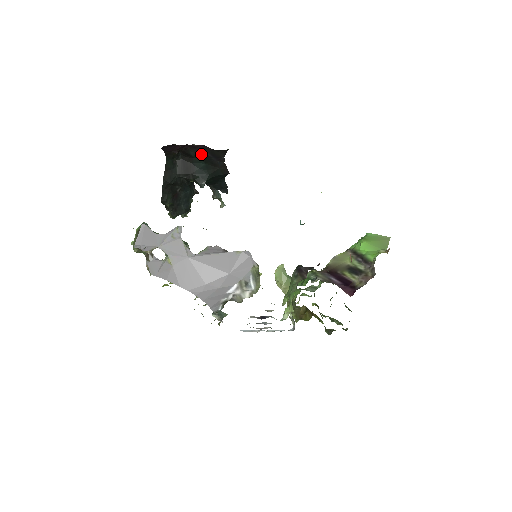
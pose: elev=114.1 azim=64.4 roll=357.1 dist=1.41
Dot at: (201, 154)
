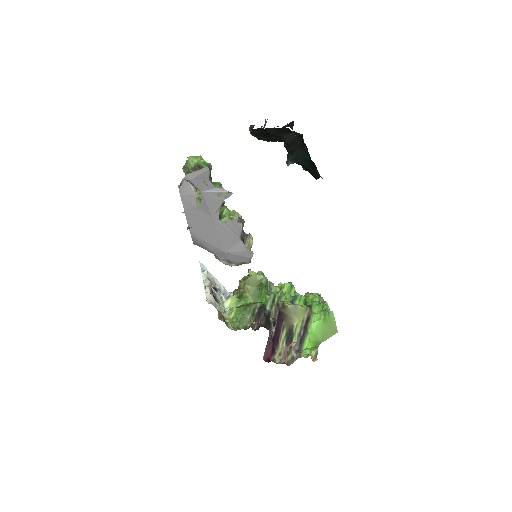
Dot at: occluded
